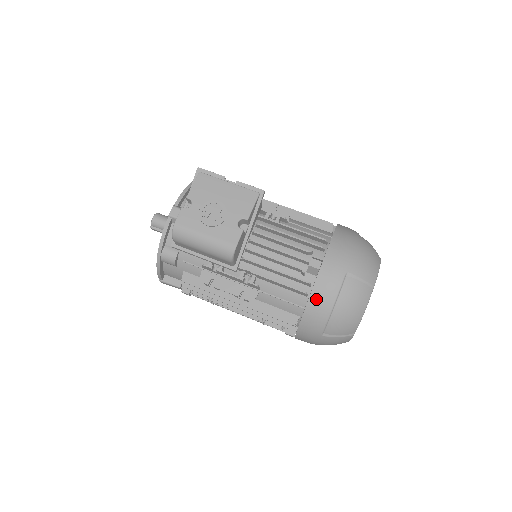
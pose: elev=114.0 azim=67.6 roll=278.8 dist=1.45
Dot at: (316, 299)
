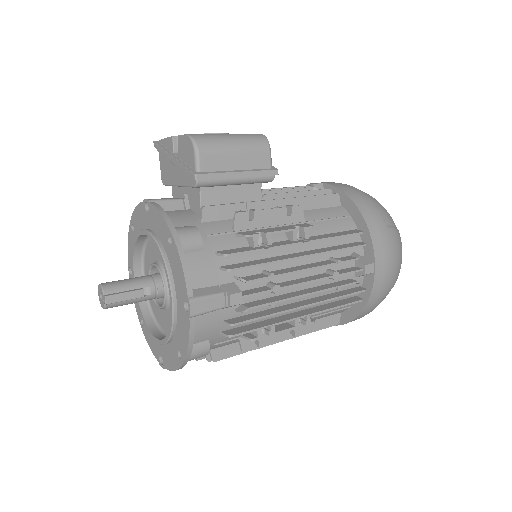
Dot at: (349, 192)
